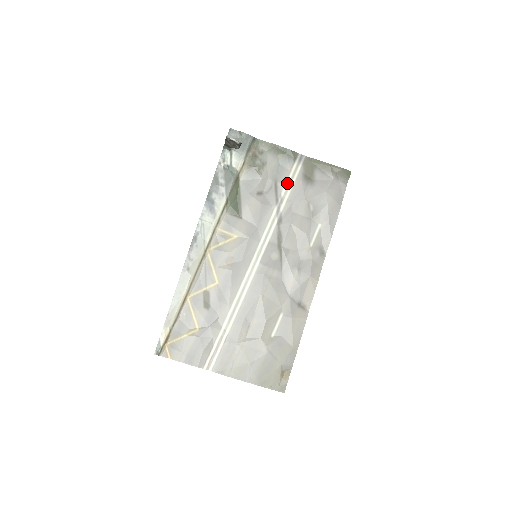
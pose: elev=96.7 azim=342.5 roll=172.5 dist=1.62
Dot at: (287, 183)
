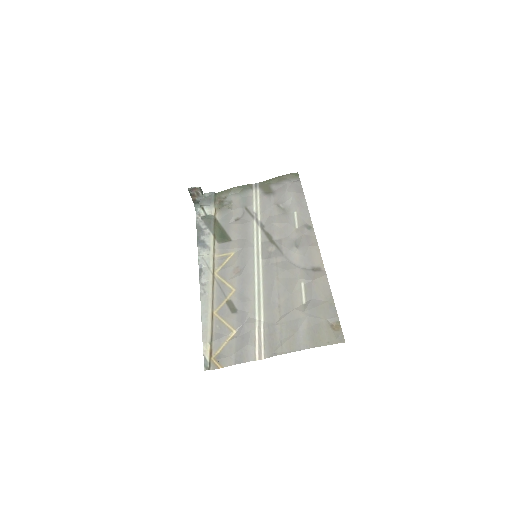
Dot at: (254, 203)
